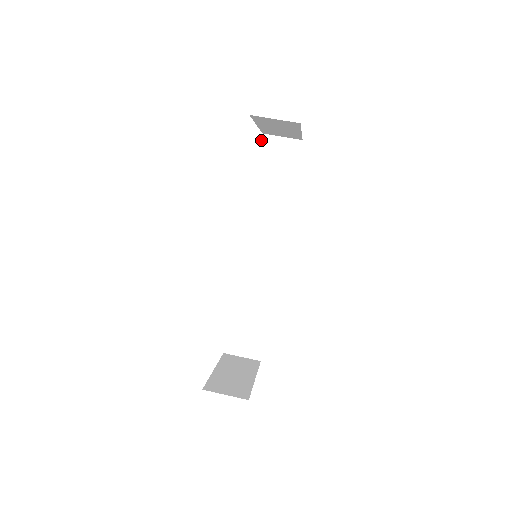
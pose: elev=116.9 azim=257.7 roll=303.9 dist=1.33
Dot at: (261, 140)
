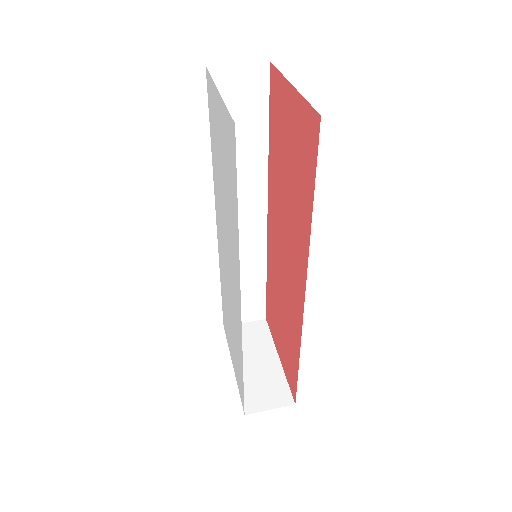
Dot at: (206, 77)
